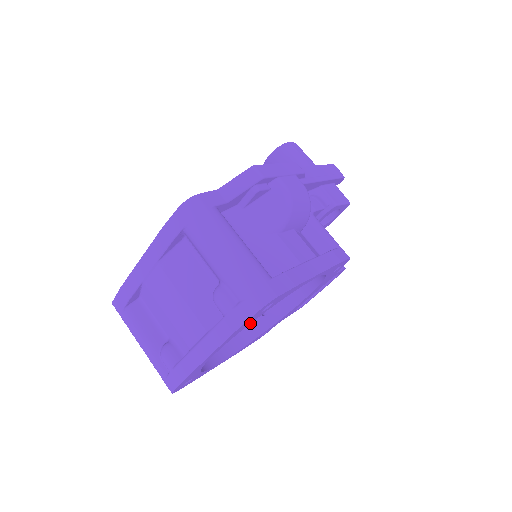
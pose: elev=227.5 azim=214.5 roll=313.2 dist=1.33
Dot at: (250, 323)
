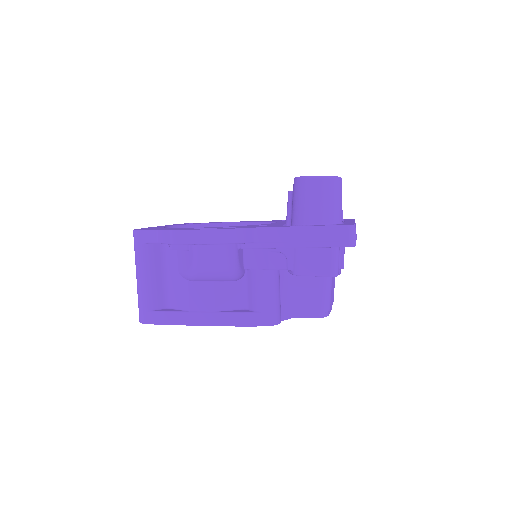
Dot at: occluded
